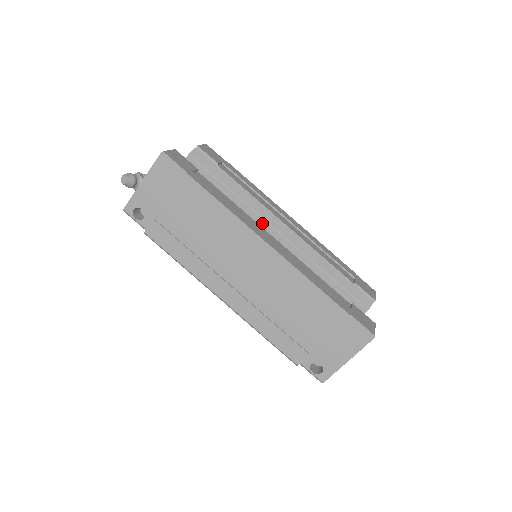
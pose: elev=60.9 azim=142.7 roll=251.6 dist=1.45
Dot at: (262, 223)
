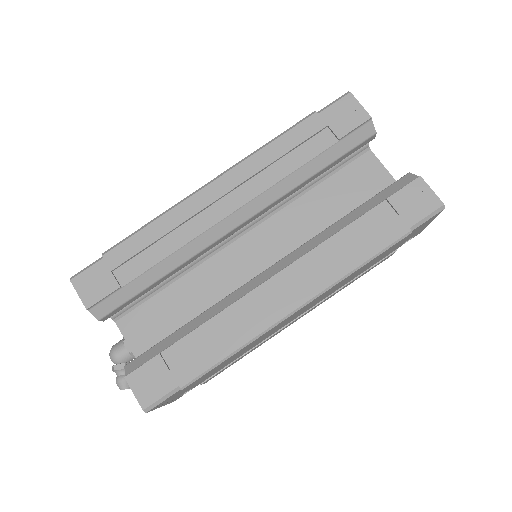
Dot at: (219, 242)
